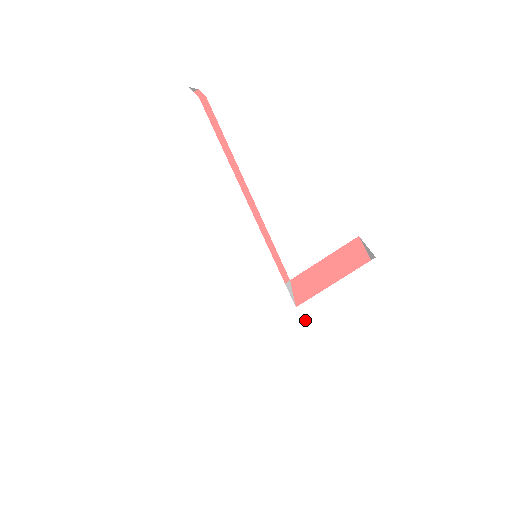
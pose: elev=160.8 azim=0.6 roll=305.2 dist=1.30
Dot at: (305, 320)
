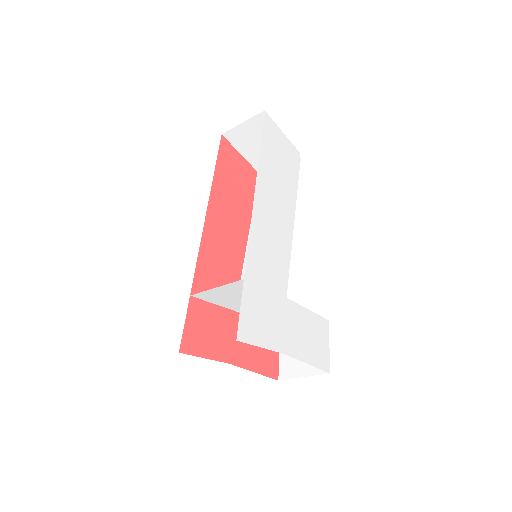
Dot at: (287, 313)
